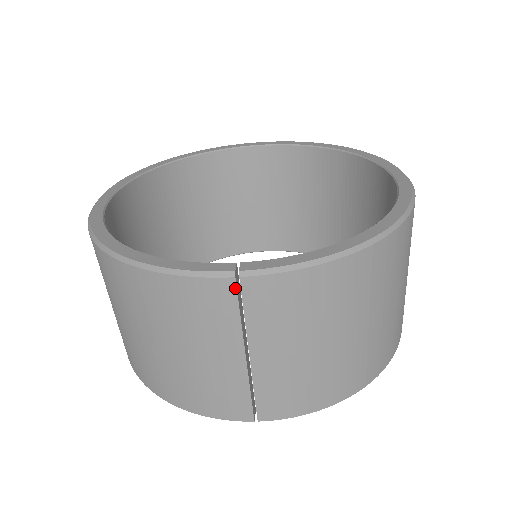
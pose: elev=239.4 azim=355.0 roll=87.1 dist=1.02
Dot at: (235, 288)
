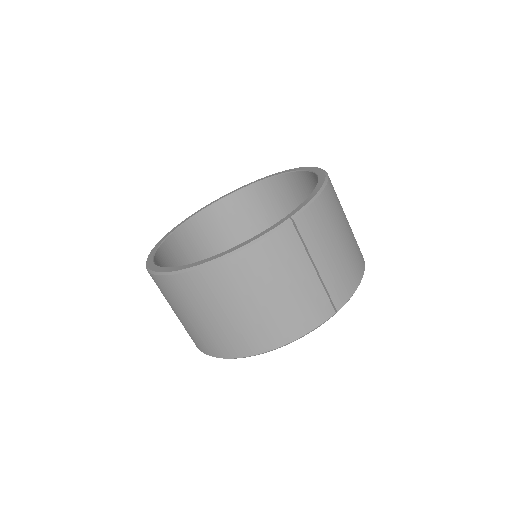
Dot at: (294, 227)
